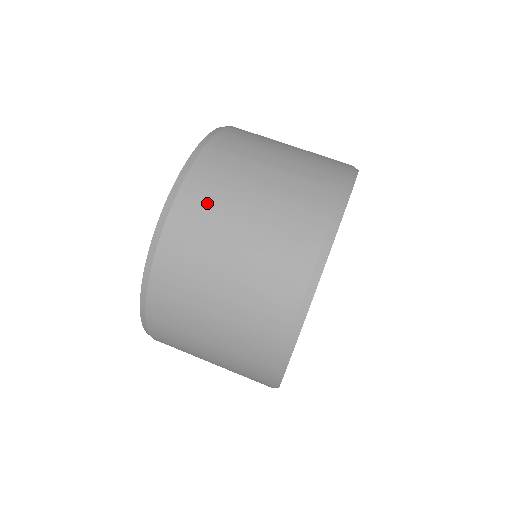
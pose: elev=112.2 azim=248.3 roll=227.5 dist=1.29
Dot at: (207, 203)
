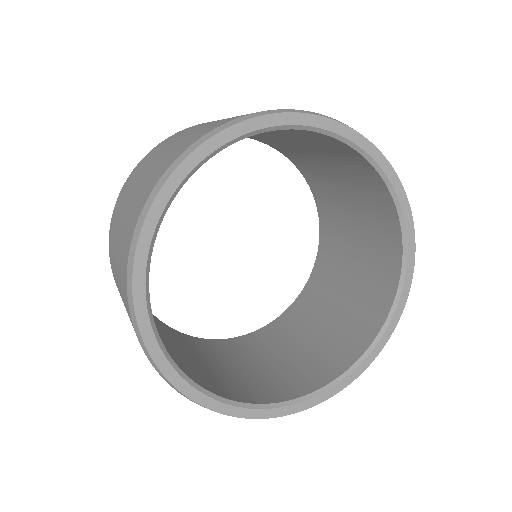
Dot at: occluded
